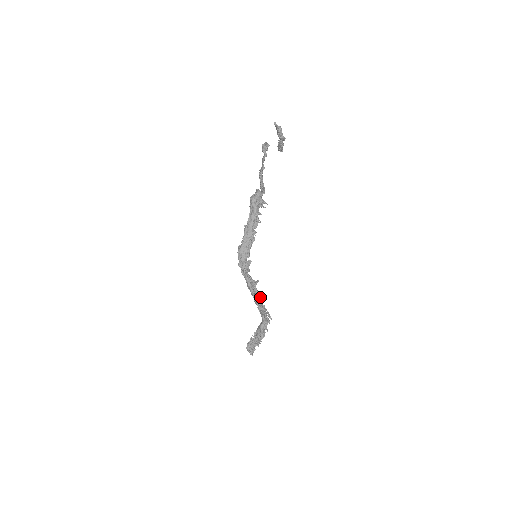
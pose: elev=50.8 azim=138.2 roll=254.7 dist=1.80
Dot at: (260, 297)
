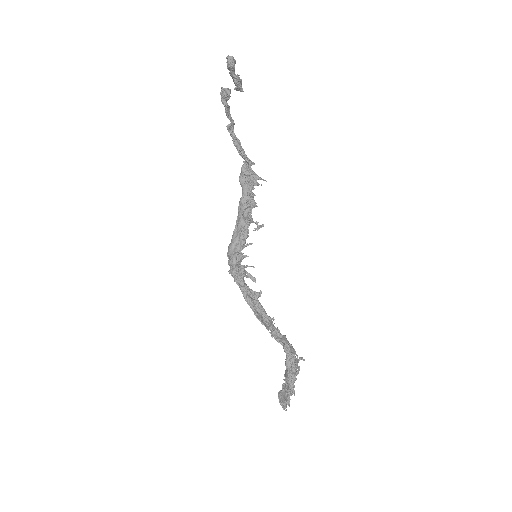
Dot at: (268, 316)
